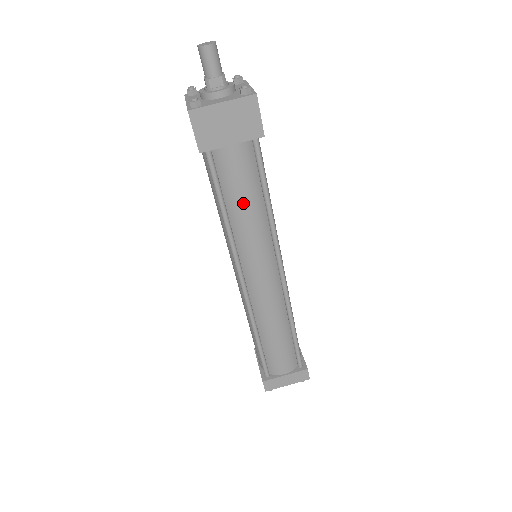
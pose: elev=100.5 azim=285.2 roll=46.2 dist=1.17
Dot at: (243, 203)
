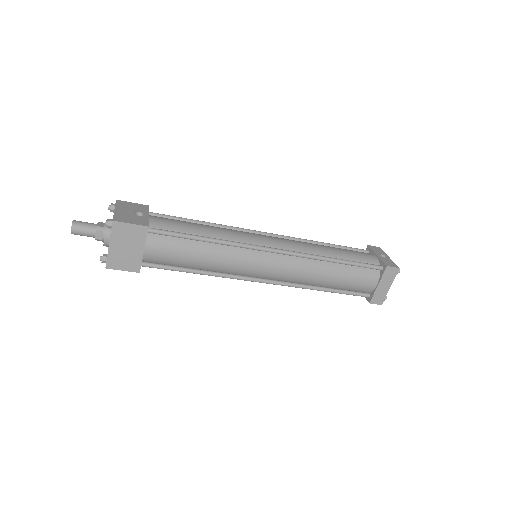
Dot at: (195, 259)
